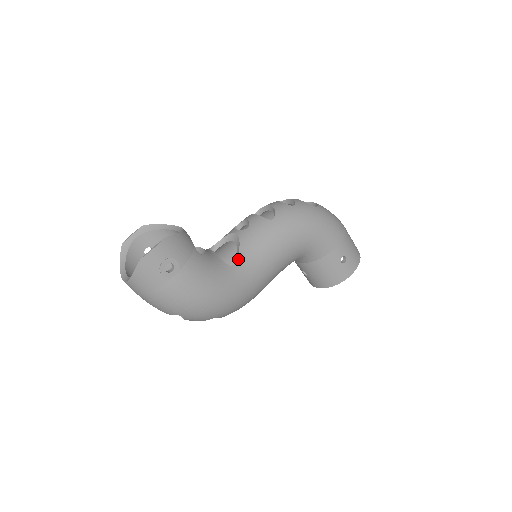
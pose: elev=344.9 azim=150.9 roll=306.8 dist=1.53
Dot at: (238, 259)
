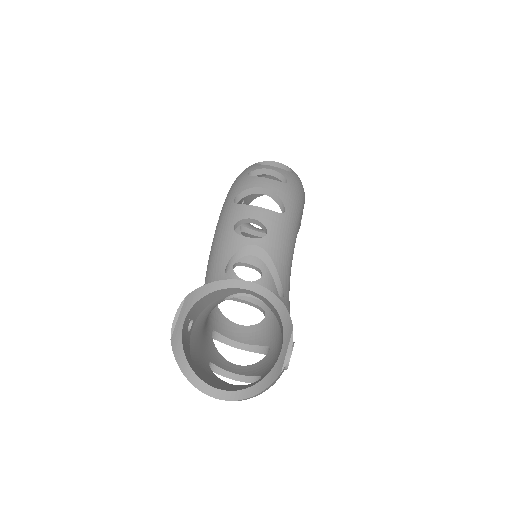
Dot at: (282, 283)
